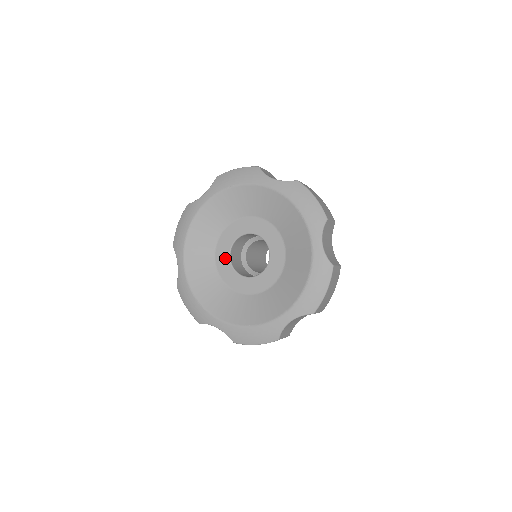
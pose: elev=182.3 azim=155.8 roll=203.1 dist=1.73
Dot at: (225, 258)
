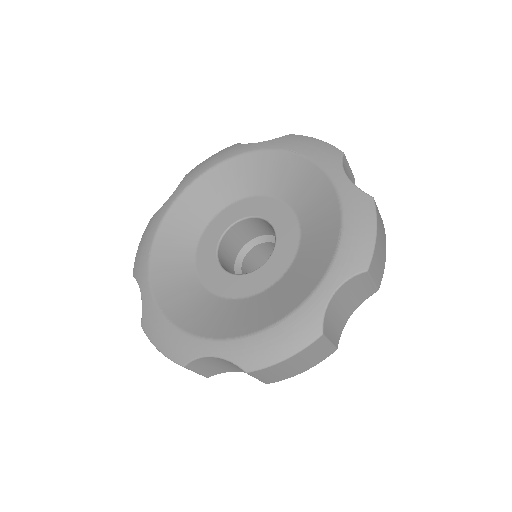
Dot at: (220, 228)
